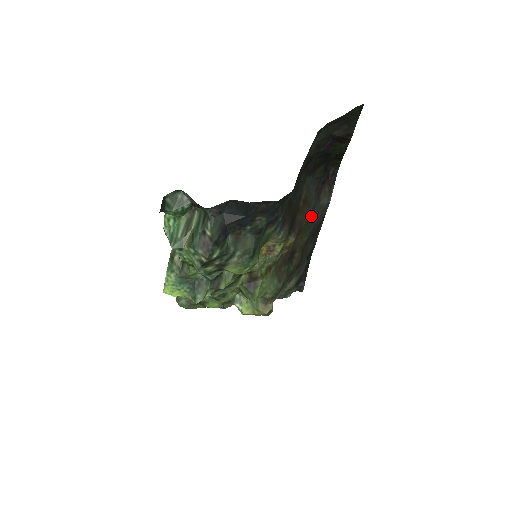
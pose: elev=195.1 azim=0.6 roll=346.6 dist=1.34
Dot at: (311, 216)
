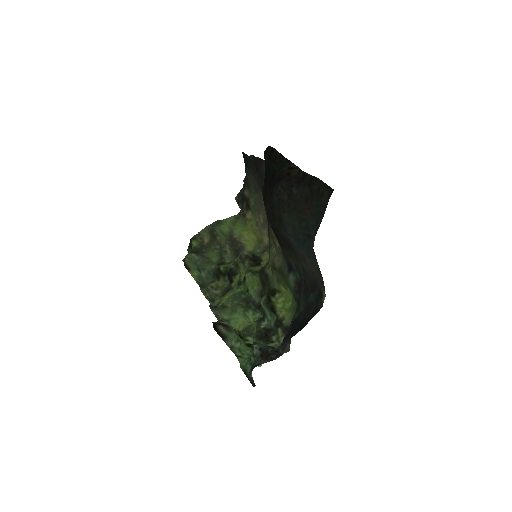
Dot at: occluded
